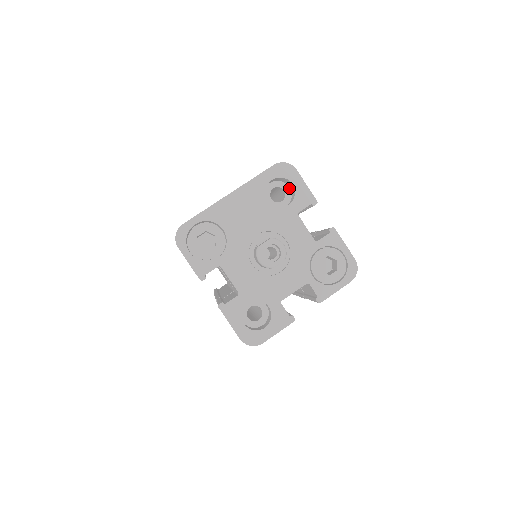
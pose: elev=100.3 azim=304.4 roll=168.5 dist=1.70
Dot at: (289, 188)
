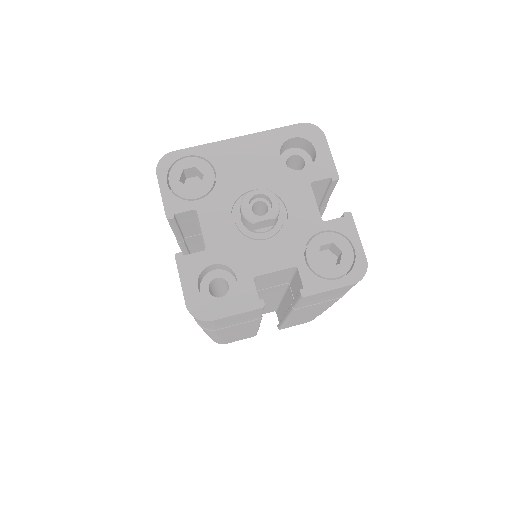
Dot at: (311, 160)
